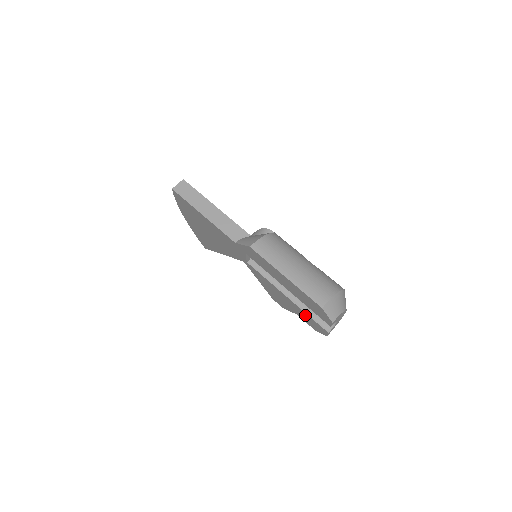
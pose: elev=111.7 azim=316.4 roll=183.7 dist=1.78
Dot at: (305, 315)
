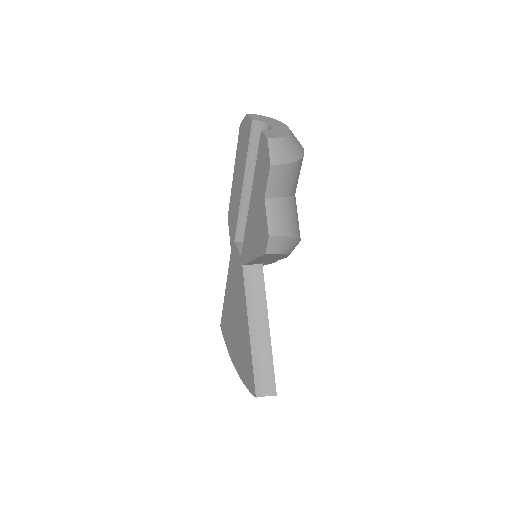
Dot at: (258, 173)
